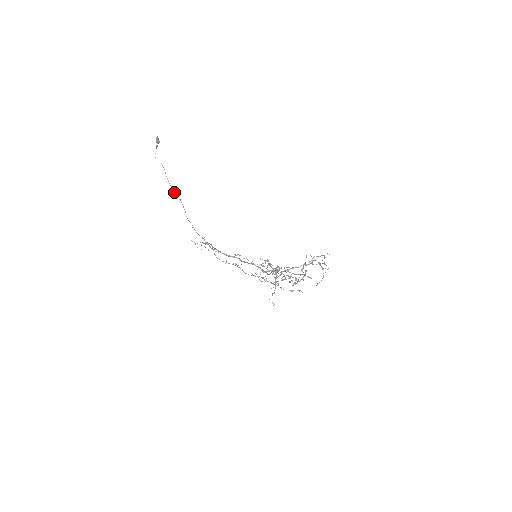
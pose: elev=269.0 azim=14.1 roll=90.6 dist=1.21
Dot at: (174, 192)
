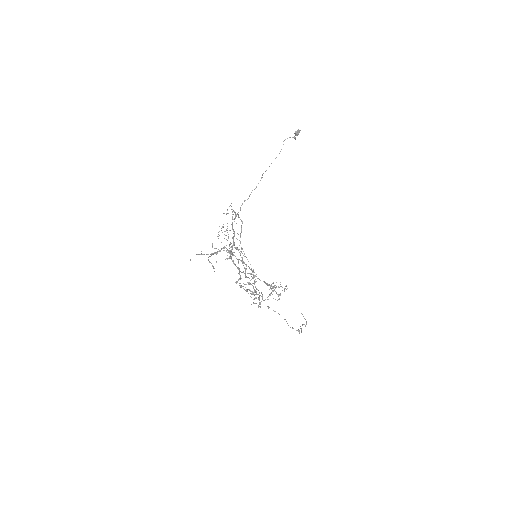
Dot at: occluded
